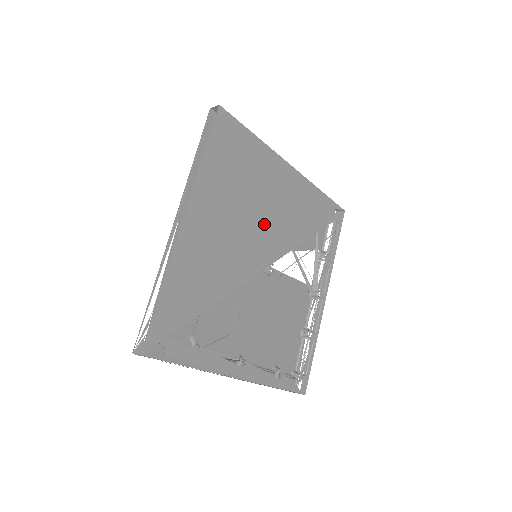
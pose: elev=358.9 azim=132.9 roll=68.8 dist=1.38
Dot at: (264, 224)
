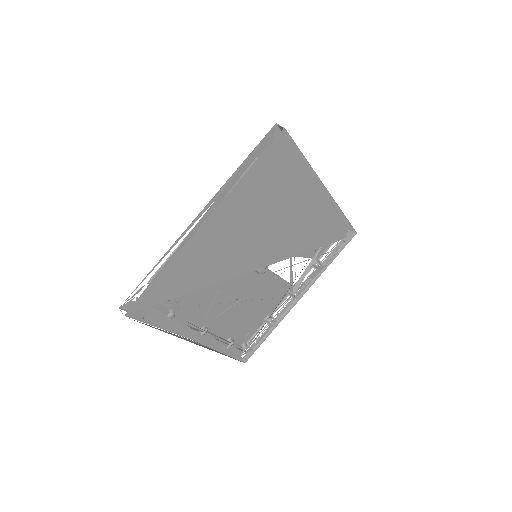
Dot at: (276, 234)
